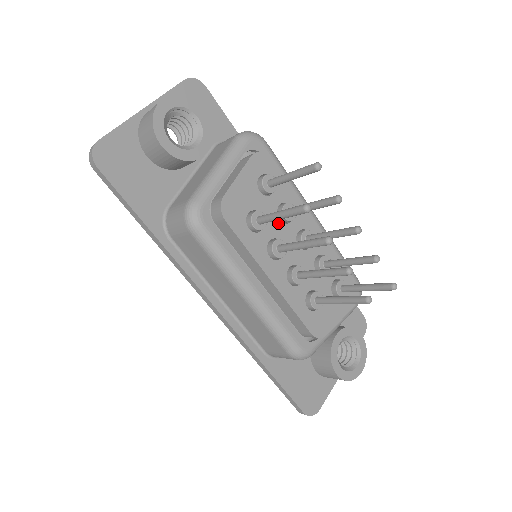
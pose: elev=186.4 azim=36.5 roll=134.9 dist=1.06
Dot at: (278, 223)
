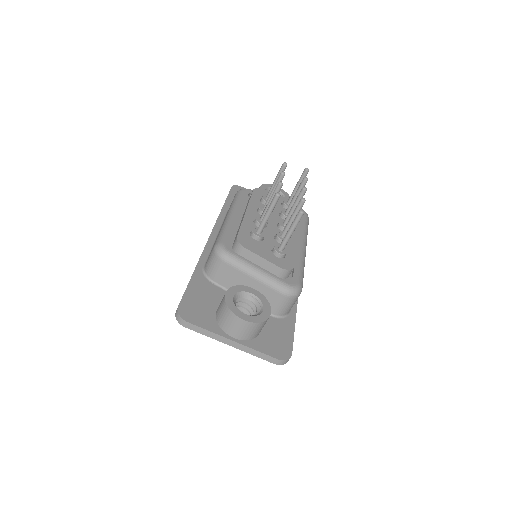
Dot at: (277, 213)
